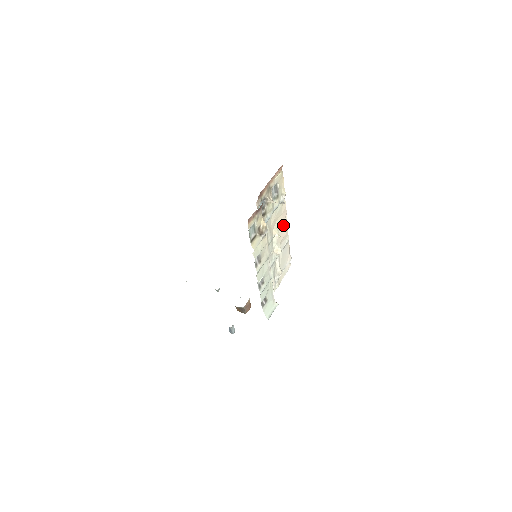
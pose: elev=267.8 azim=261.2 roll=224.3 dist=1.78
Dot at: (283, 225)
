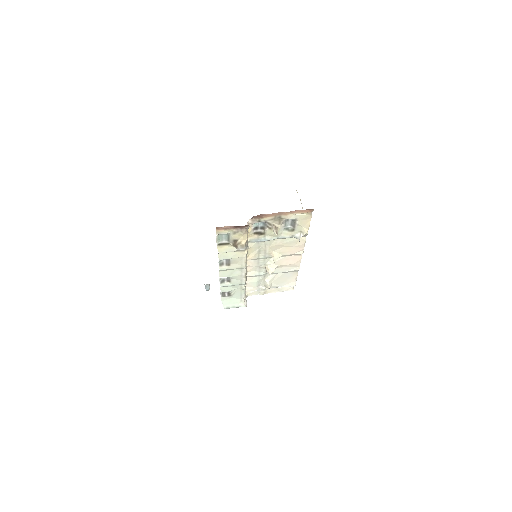
Dot at: (294, 255)
